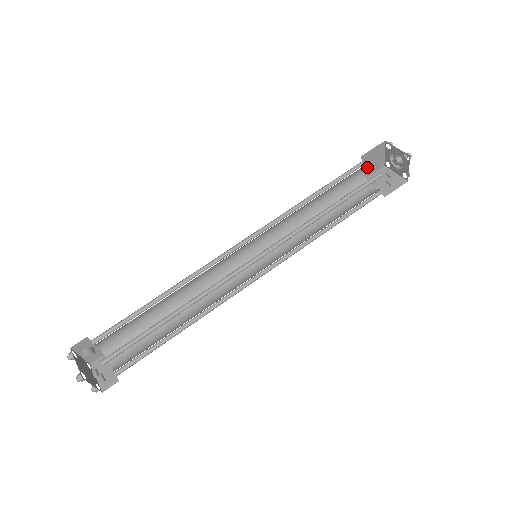
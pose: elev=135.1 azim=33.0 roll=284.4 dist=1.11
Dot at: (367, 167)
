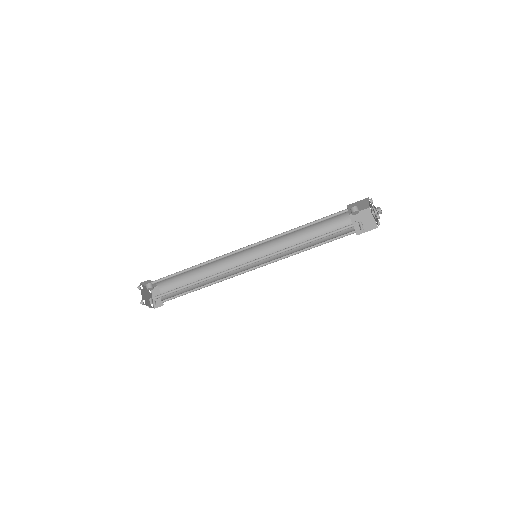
Dot at: (351, 211)
